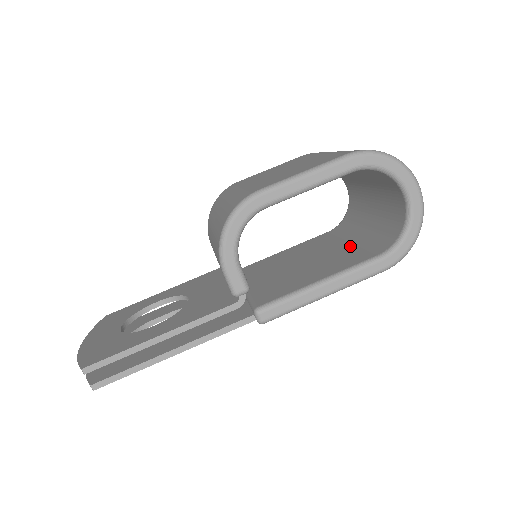
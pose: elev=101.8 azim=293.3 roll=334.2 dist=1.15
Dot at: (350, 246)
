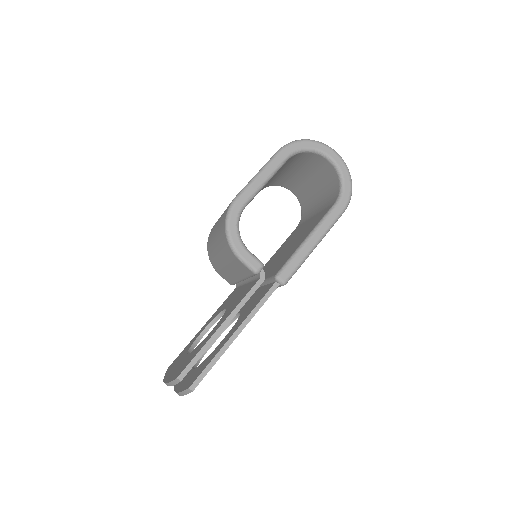
Dot at: (315, 217)
